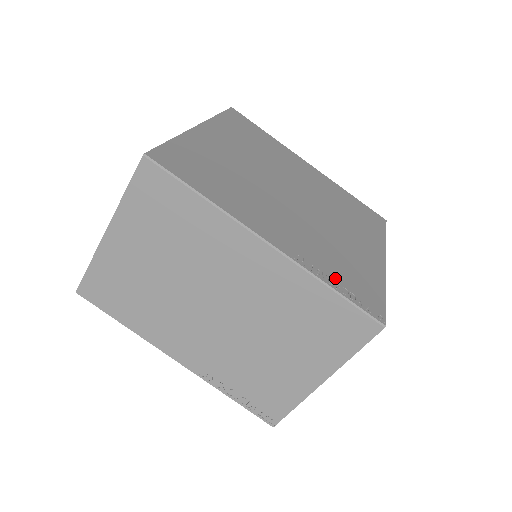
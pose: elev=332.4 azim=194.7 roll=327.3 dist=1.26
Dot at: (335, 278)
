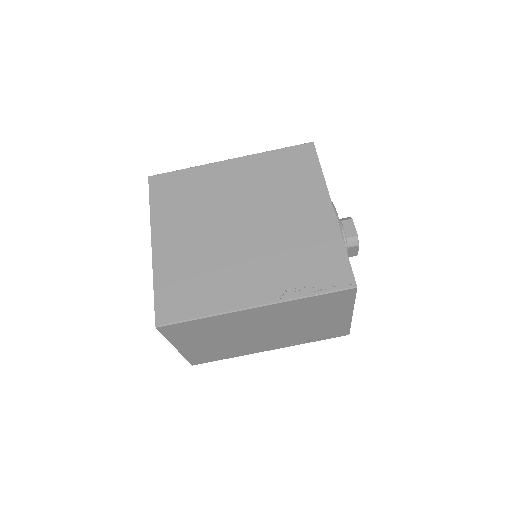
Dot at: (308, 283)
